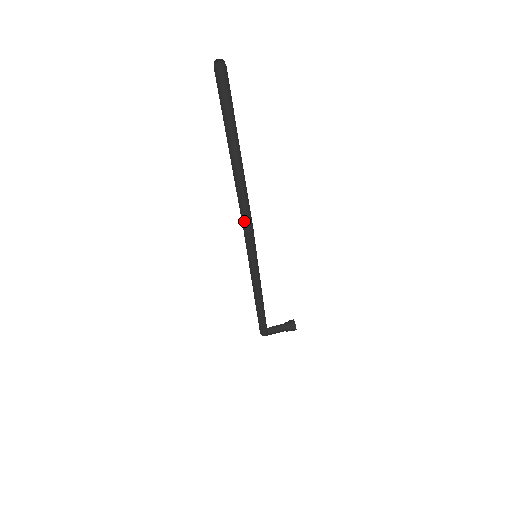
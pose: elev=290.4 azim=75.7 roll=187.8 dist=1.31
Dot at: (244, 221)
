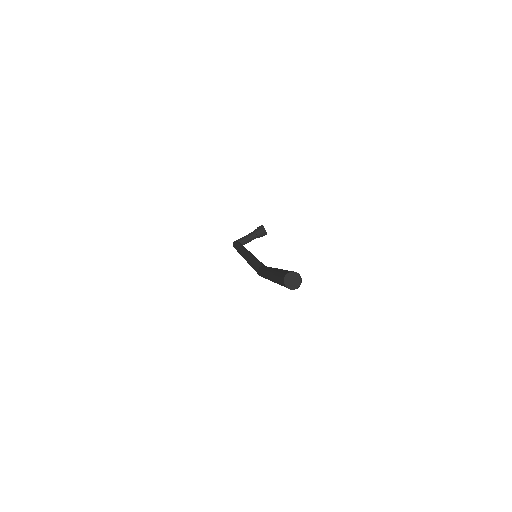
Dot at: occluded
